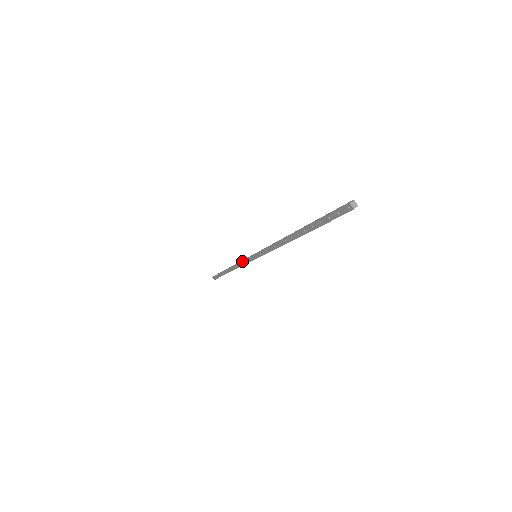
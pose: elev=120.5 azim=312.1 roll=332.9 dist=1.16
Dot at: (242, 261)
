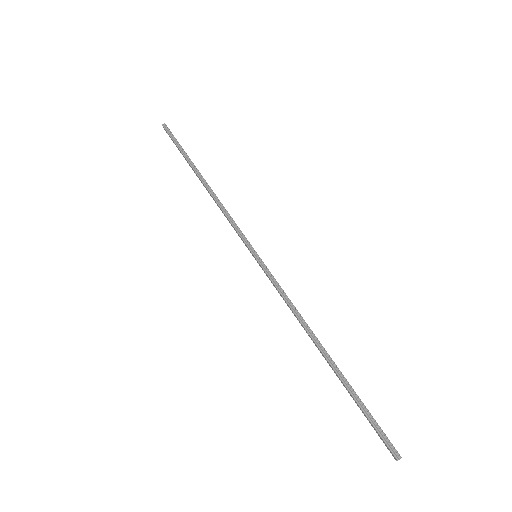
Dot at: (231, 224)
